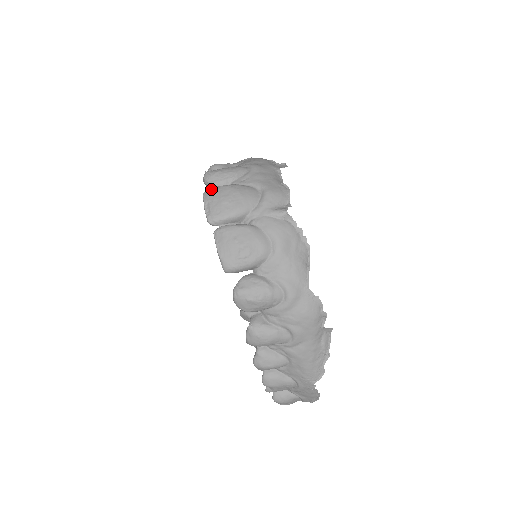
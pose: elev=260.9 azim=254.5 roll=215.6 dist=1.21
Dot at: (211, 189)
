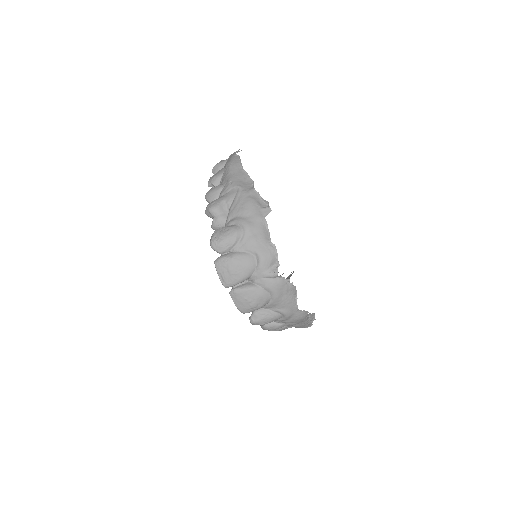
Dot at: (220, 261)
